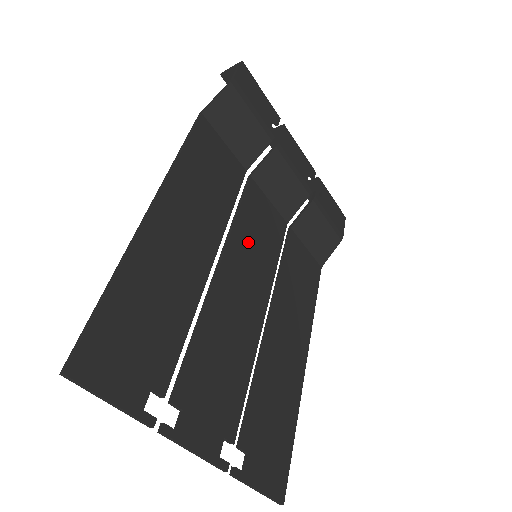
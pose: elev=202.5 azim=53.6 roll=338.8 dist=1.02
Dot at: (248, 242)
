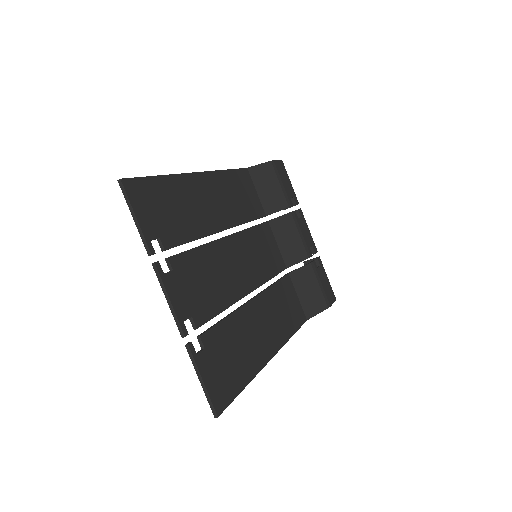
Dot at: (253, 246)
